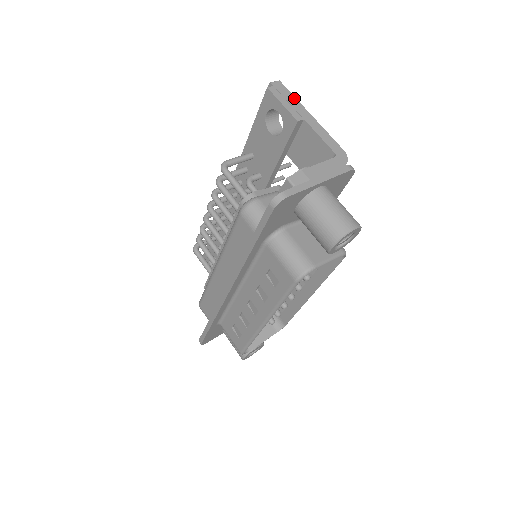
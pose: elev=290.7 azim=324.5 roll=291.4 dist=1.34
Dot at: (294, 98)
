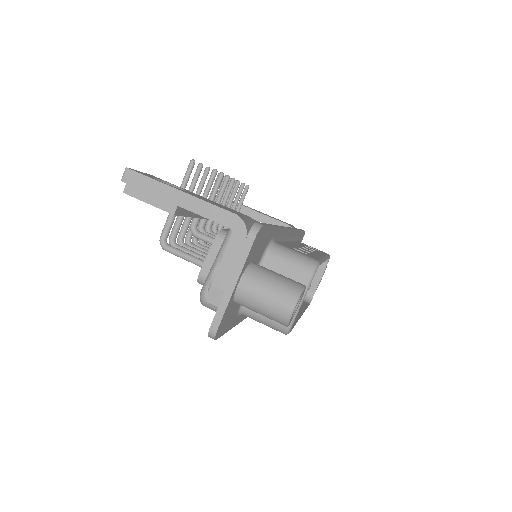
Dot at: (153, 181)
